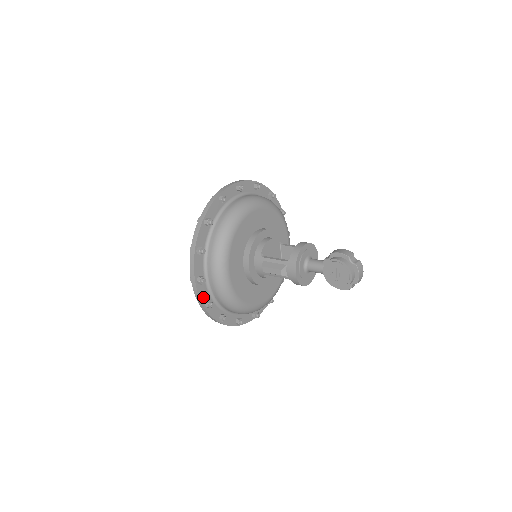
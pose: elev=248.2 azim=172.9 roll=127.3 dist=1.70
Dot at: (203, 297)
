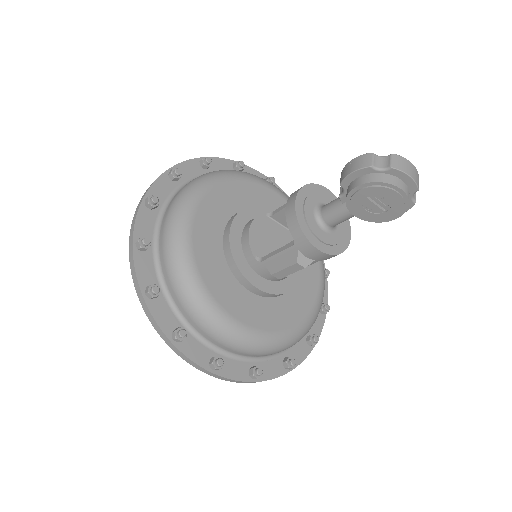
Dot at: (240, 374)
